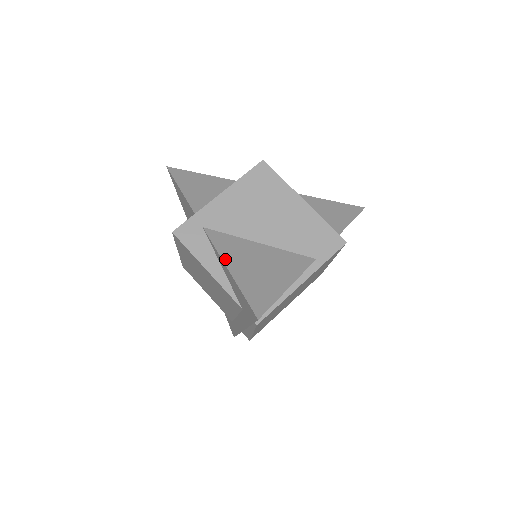
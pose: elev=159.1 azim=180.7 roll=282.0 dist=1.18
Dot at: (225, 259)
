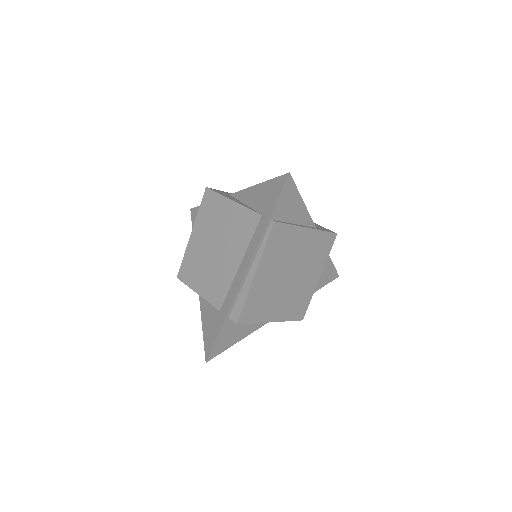
Dot at: (252, 188)
